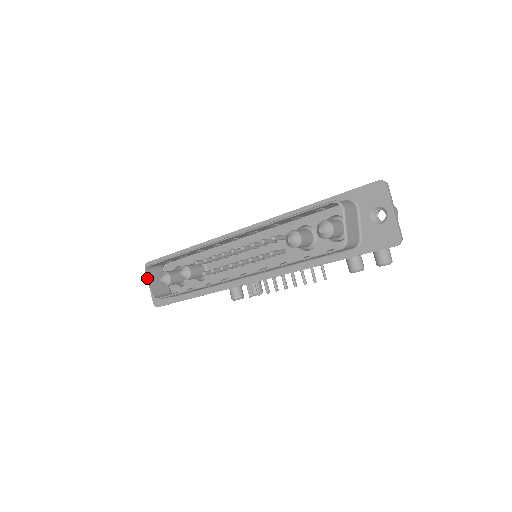
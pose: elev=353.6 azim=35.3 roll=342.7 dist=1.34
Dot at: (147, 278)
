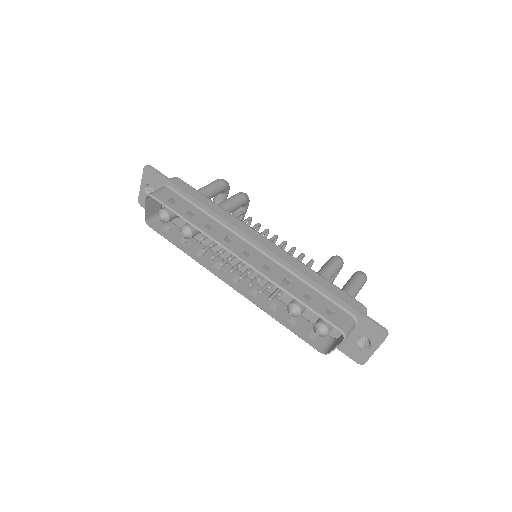
Dot at: (145, 203)
